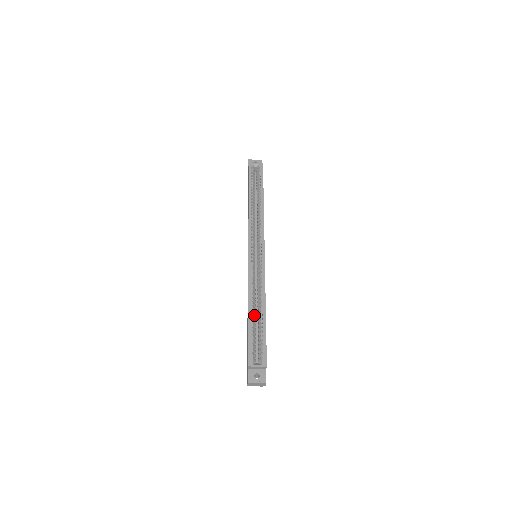
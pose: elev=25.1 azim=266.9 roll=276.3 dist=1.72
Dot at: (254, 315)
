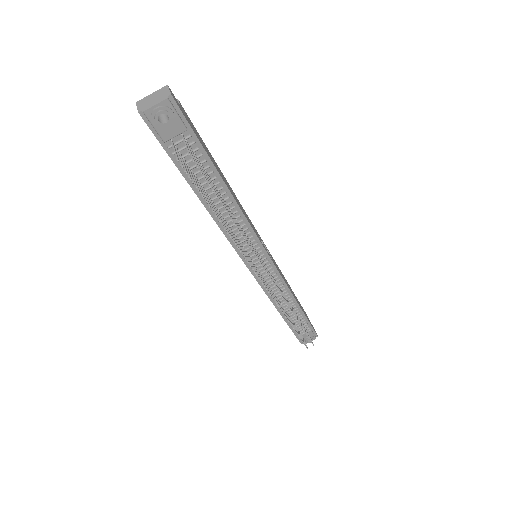
Dot at: occluded
